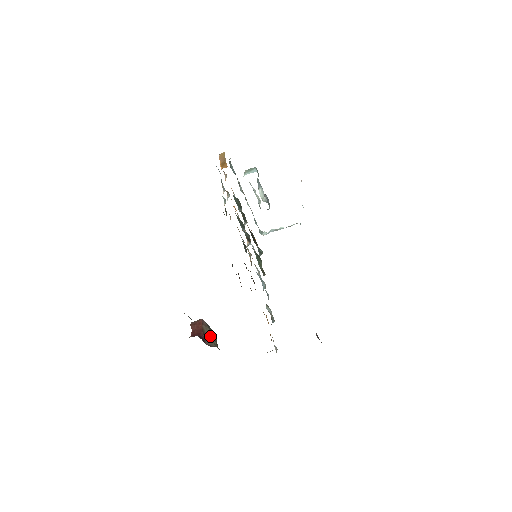
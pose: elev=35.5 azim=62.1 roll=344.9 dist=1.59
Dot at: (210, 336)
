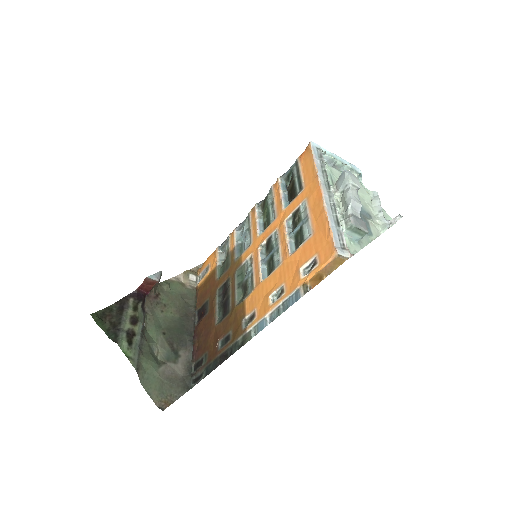
Dot at: occluded
